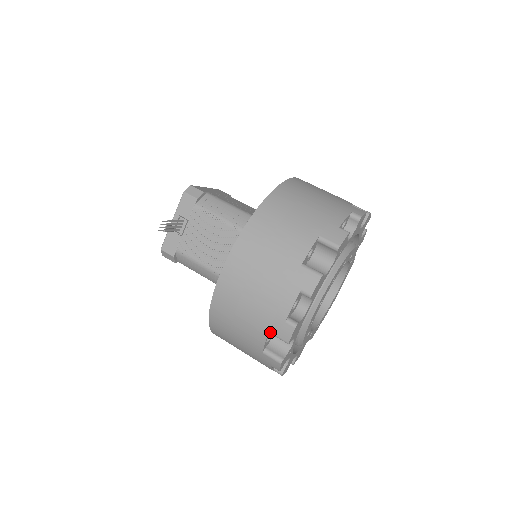
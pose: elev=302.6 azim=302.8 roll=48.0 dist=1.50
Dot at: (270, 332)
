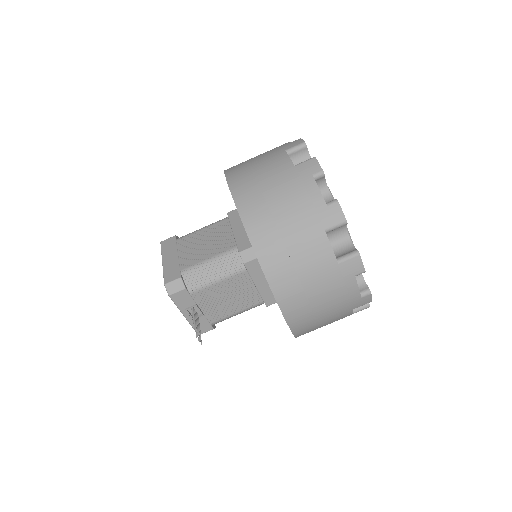
Dot at: occluded
